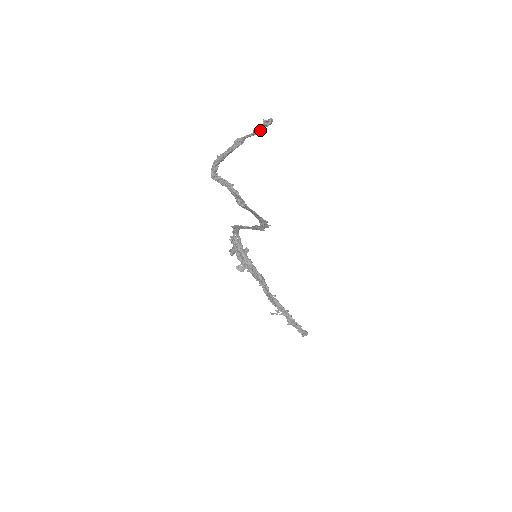
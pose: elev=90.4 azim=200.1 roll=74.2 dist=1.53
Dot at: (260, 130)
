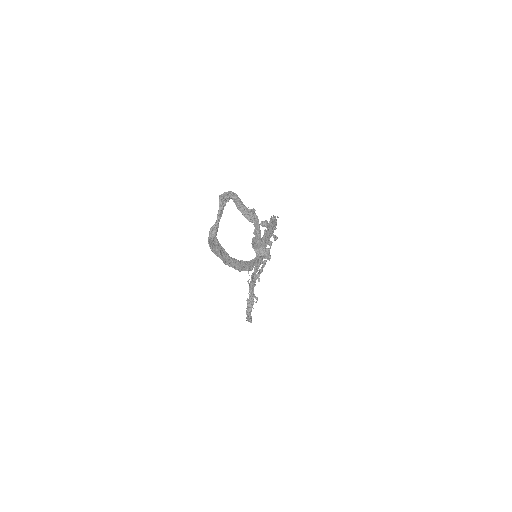
Dot at: (258, 245)
